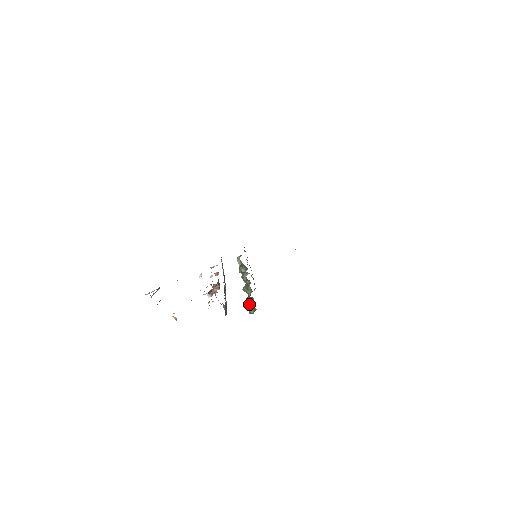
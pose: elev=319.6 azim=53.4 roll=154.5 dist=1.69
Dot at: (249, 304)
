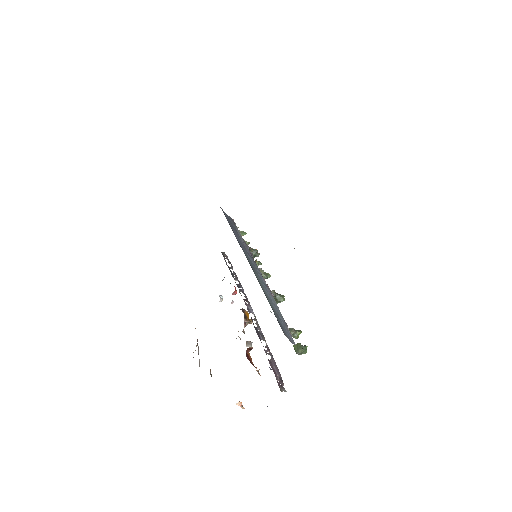
Dot at: (295, 349)
